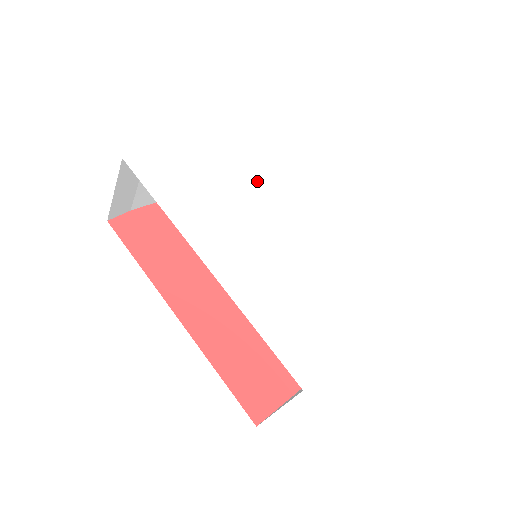
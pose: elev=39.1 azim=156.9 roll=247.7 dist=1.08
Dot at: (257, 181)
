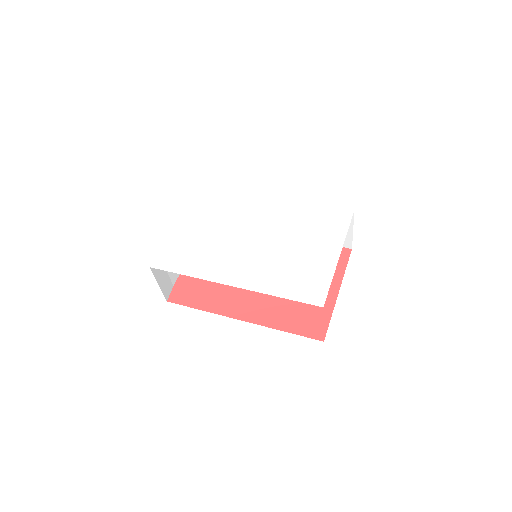
Dot at: (224, 217)
